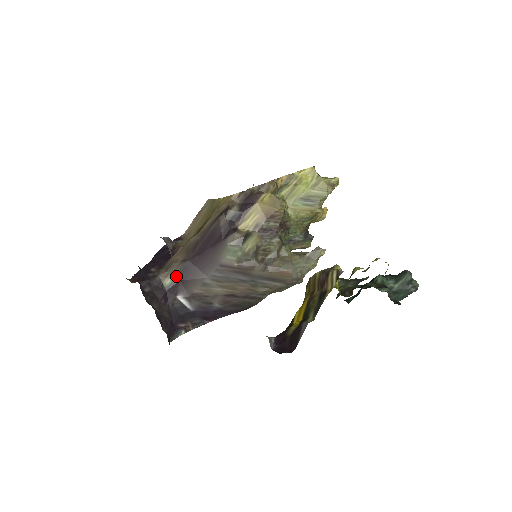
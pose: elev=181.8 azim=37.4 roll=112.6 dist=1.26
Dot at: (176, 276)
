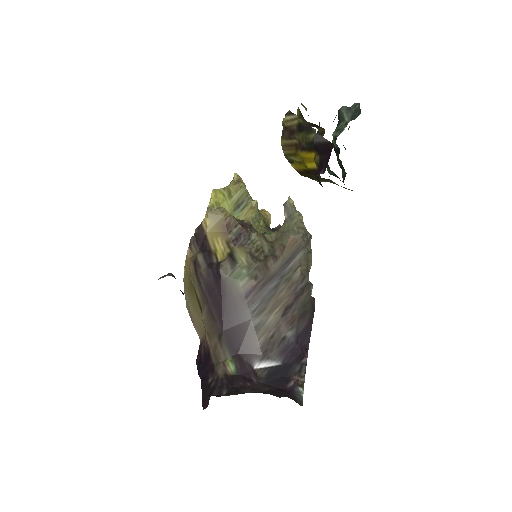
Dot at: (231, 355)
